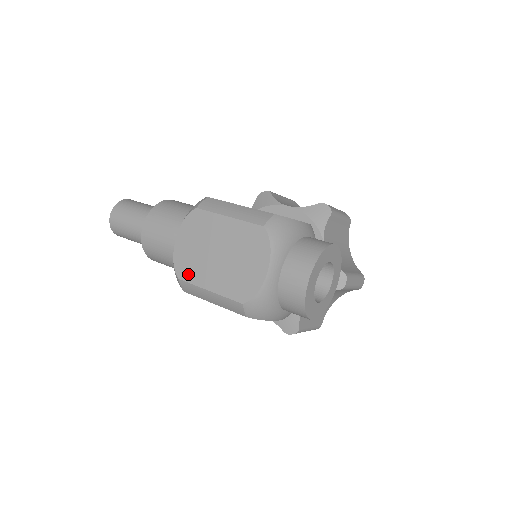
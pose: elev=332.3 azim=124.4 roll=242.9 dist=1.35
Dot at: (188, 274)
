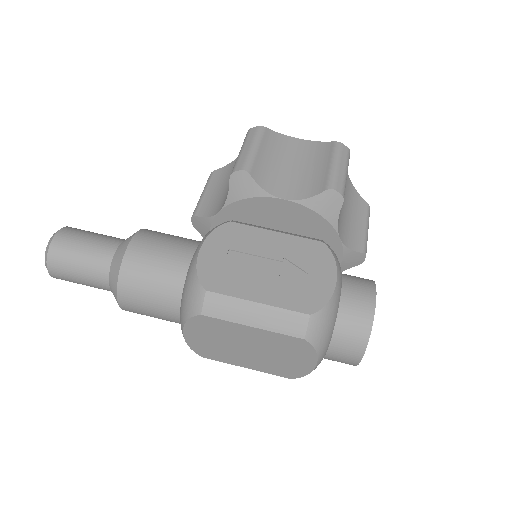
Dot at: (214, 356)
